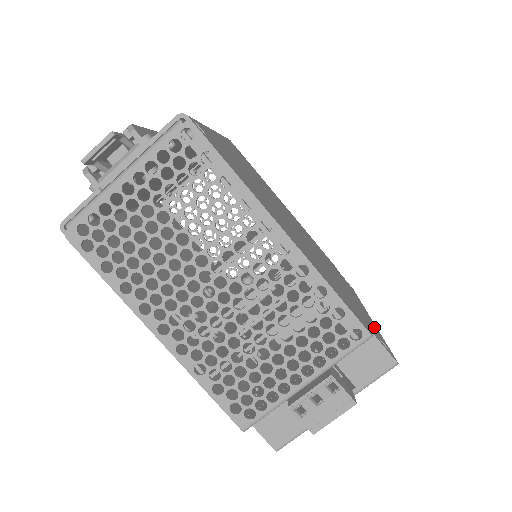
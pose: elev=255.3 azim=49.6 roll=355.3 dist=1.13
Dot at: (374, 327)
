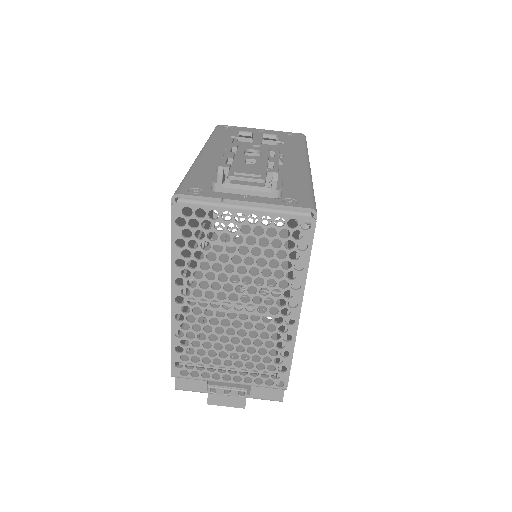
Dot at: occluded
